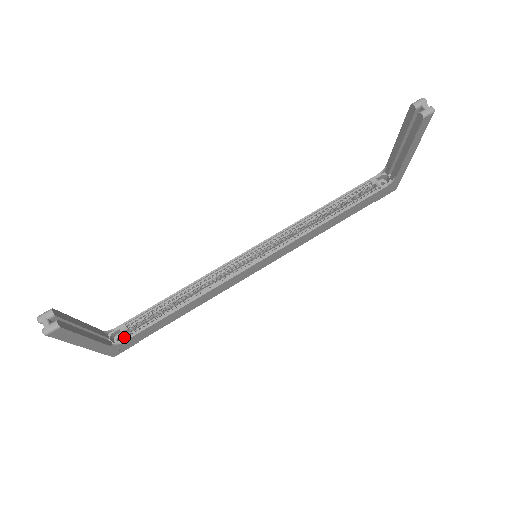
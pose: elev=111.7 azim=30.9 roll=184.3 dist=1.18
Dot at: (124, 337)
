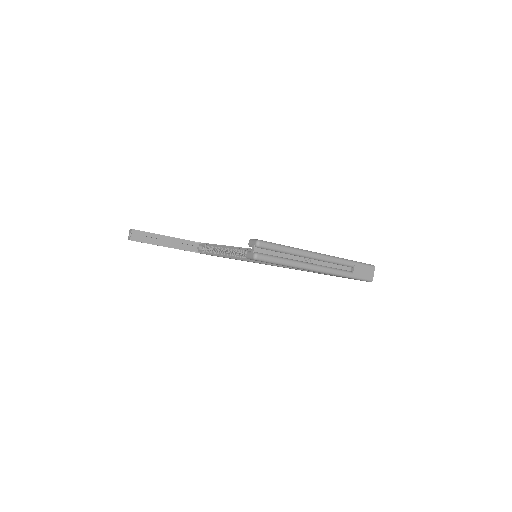
Dot at: (202, 251)
